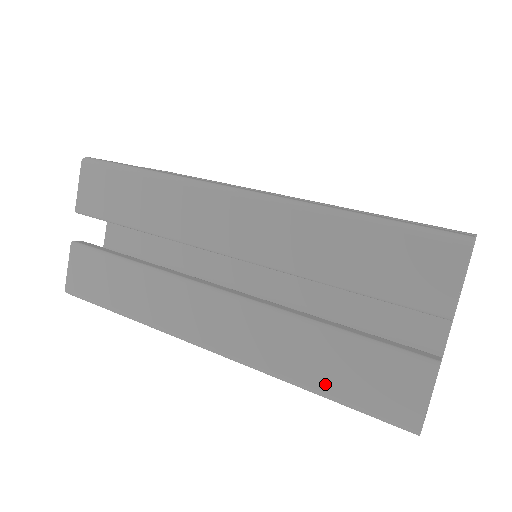
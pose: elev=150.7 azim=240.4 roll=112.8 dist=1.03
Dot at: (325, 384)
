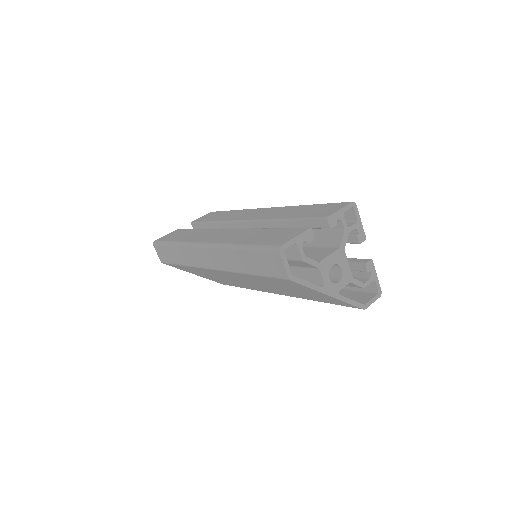
Dot at: (250, 242)
